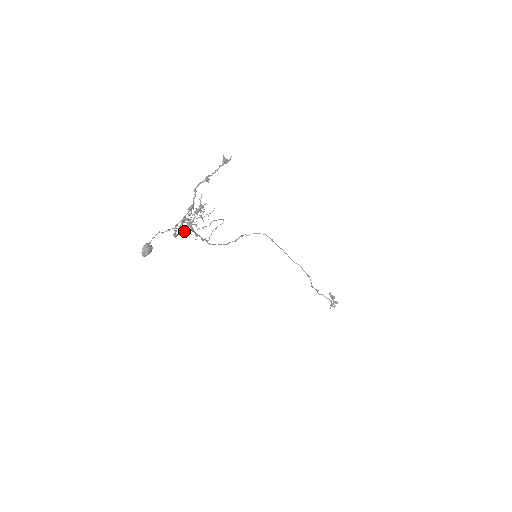
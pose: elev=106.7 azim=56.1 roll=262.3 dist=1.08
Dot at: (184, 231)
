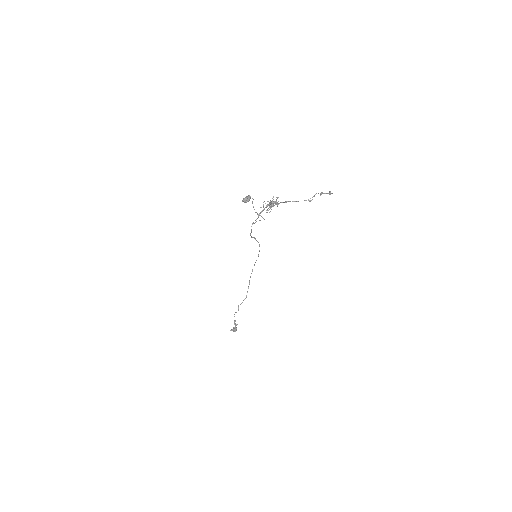
Dot at: (261, 207)
